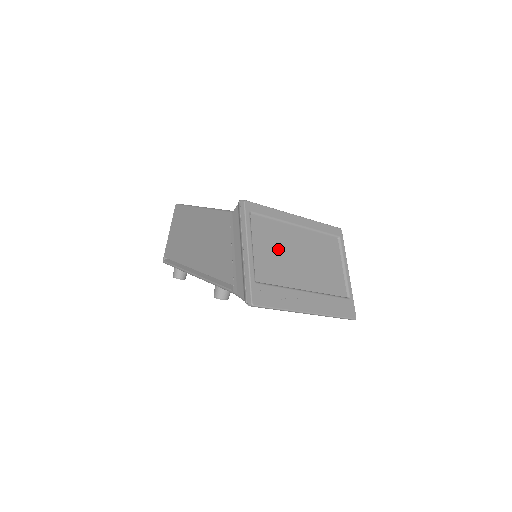
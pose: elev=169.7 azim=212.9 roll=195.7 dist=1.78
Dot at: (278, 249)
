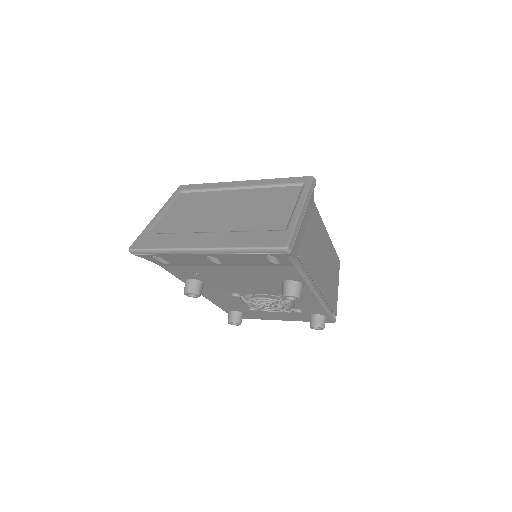
Dot at: (199, 209)
